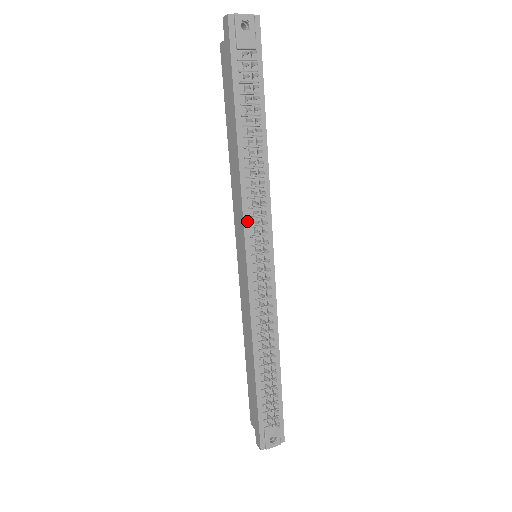
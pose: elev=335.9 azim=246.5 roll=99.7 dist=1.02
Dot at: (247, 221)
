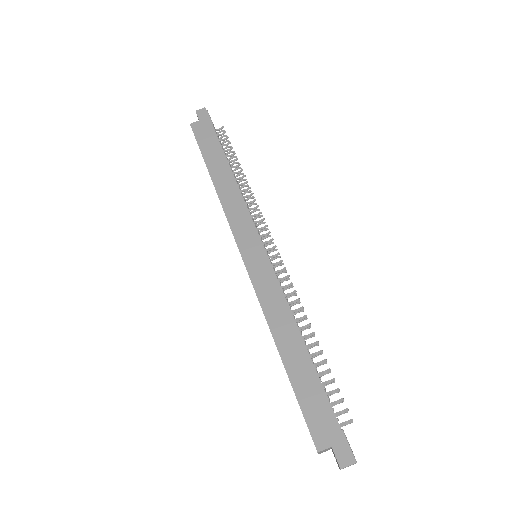
Dot at: (252, 219)
